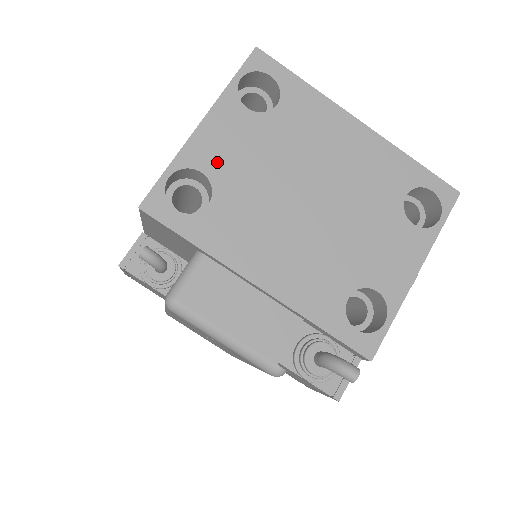
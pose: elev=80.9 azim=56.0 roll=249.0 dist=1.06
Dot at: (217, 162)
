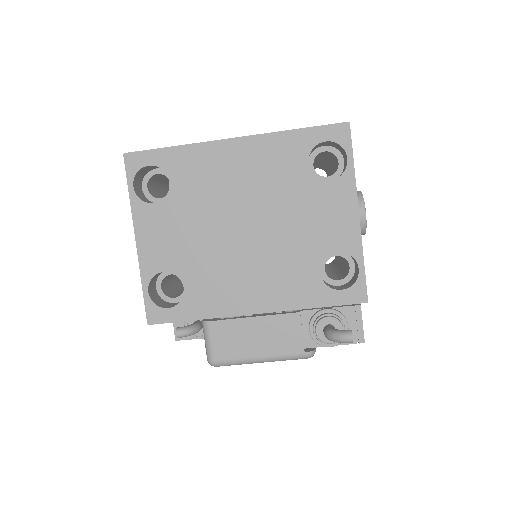
Dot at: (166, 257)
